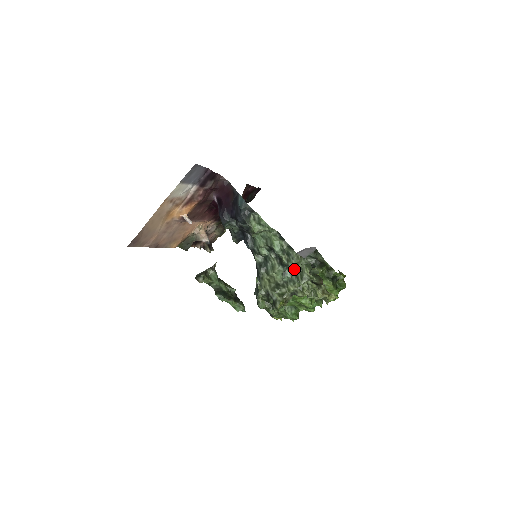
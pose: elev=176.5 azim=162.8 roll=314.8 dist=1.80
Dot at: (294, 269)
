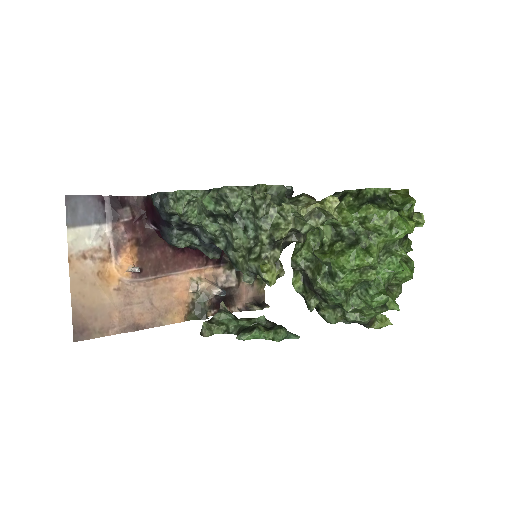
Dot at: (247, 211)
